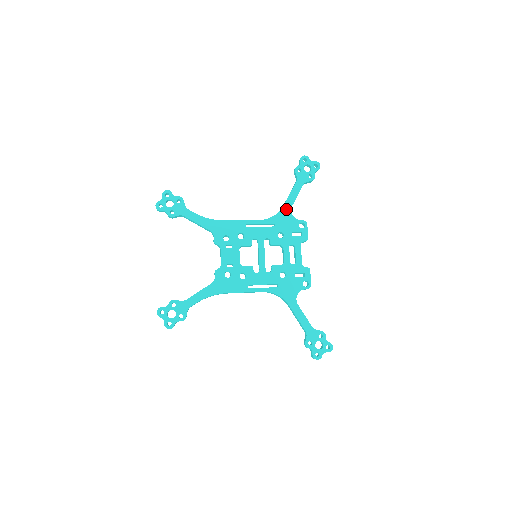
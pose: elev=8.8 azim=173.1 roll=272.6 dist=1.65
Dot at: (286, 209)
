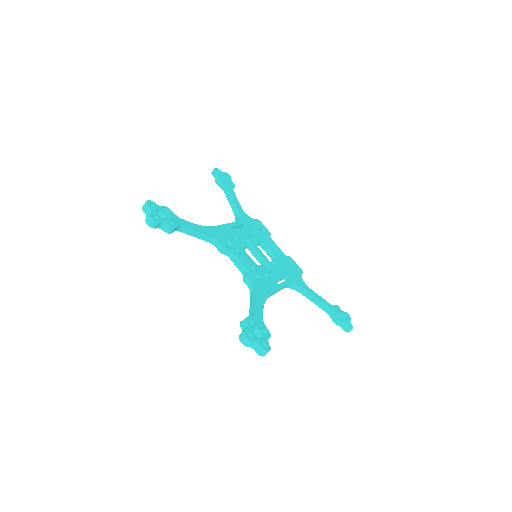
Dot at: (241, 211)
